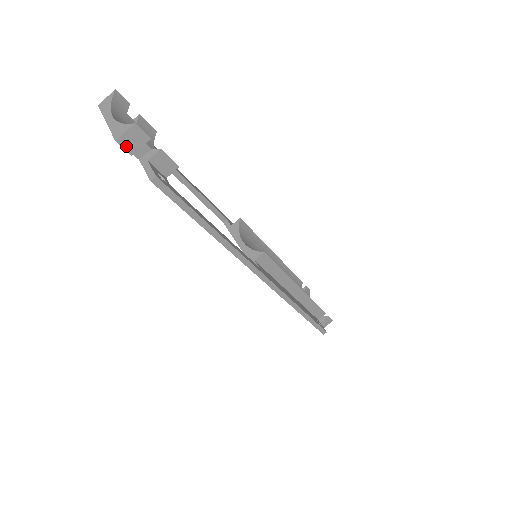
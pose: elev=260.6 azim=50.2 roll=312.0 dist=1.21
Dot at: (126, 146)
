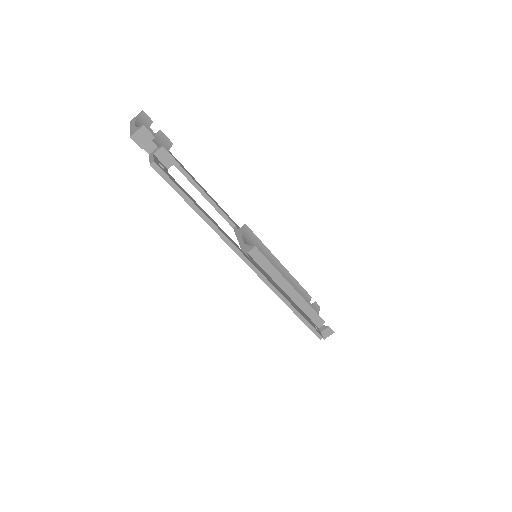
Dot at: (137, 141)
